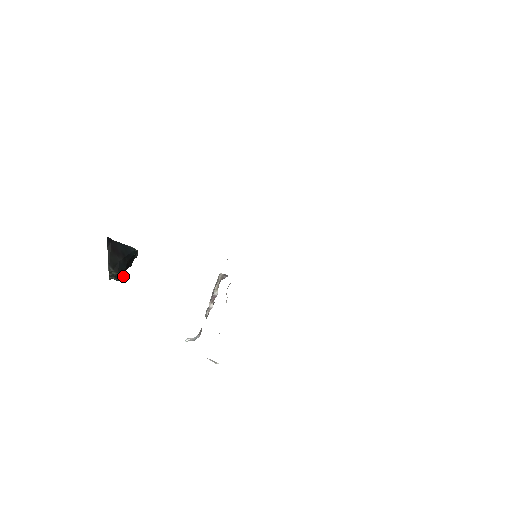
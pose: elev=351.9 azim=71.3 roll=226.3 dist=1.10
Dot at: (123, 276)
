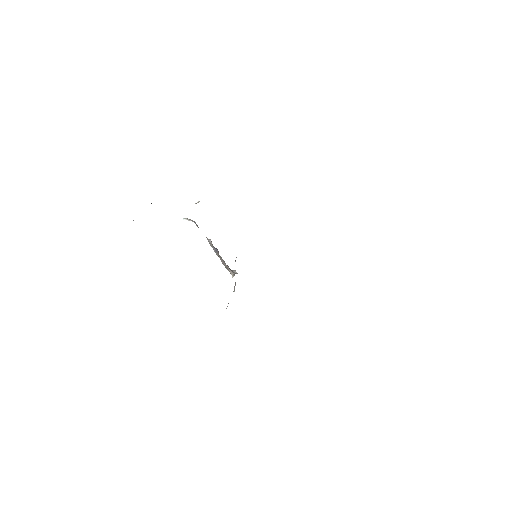
Dot at: occluded
